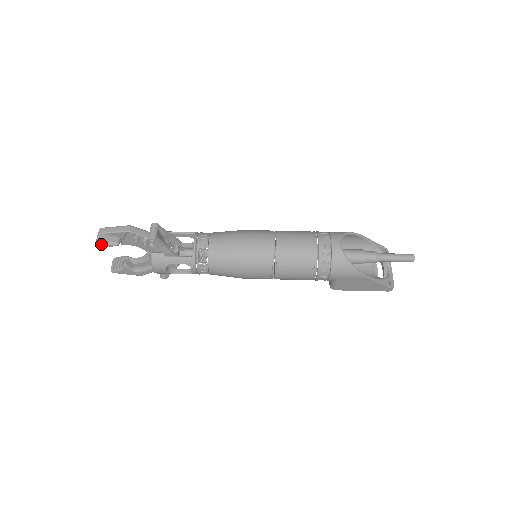
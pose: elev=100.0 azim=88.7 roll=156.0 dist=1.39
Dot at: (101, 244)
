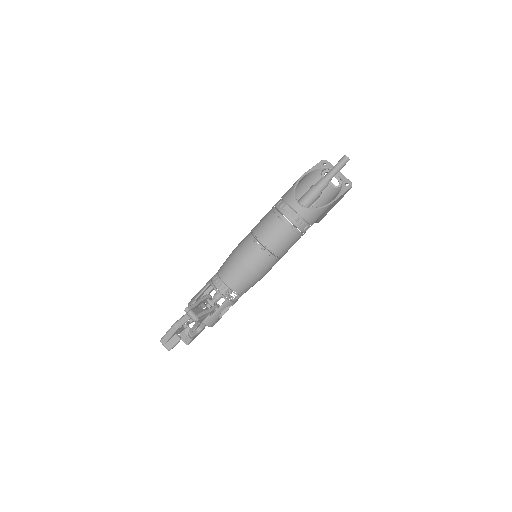
Dot at: occluded
